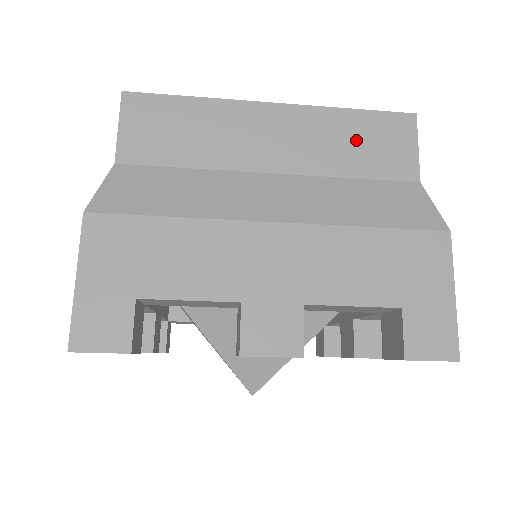
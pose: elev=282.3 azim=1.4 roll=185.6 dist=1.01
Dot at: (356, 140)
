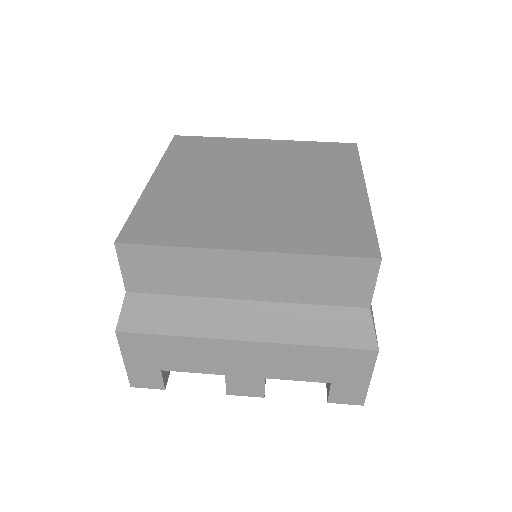
Dot at: (319, 279)
